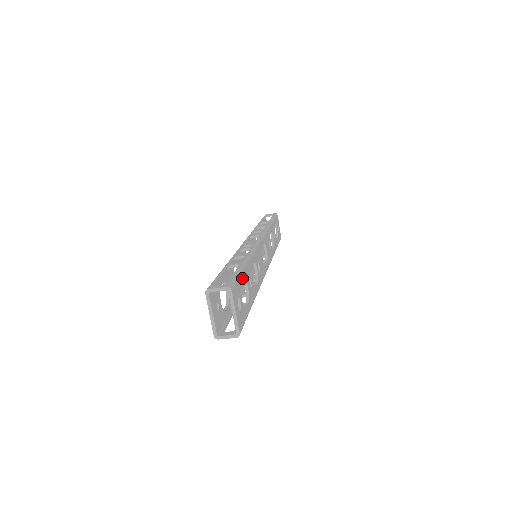
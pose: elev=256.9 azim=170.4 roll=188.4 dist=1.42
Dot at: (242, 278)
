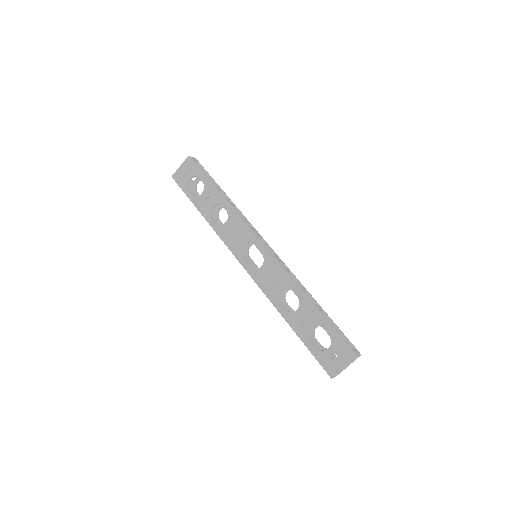
Dot at: occluded
